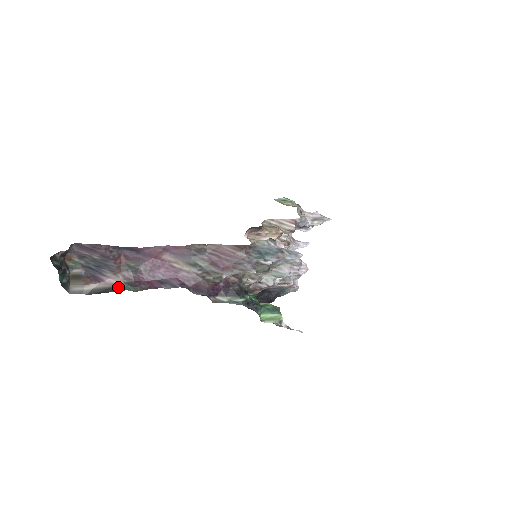
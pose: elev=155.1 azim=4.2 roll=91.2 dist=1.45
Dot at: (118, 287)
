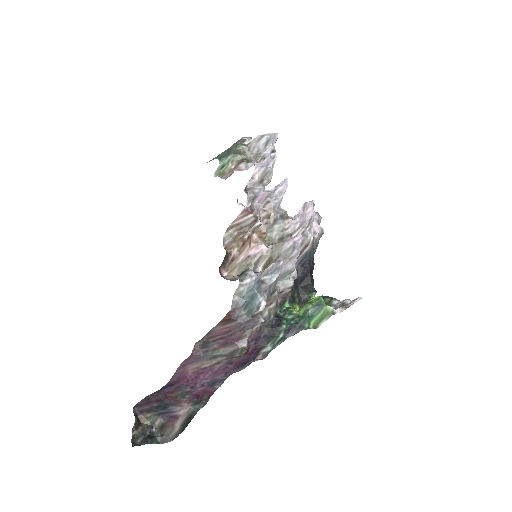
Dot at: (192, 412)
